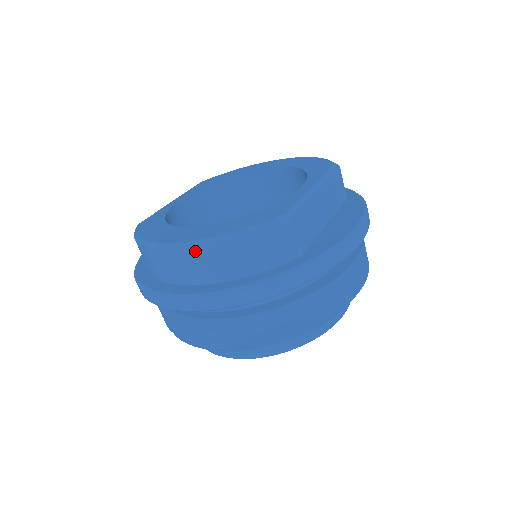
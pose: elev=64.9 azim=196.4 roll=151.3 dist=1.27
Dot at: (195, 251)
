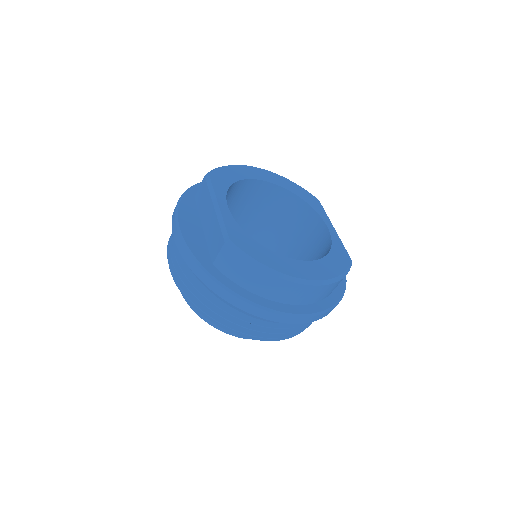
Dot at: (321, 287)
